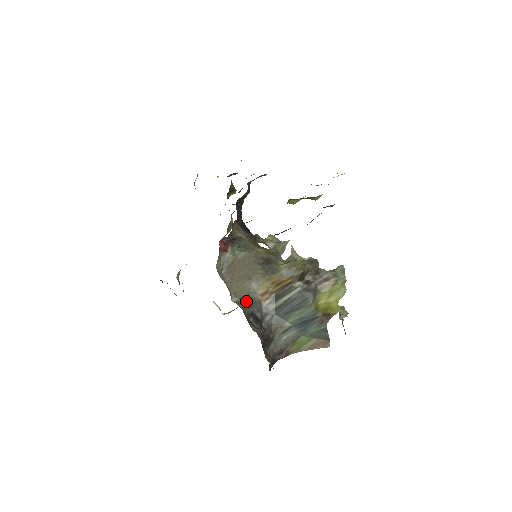
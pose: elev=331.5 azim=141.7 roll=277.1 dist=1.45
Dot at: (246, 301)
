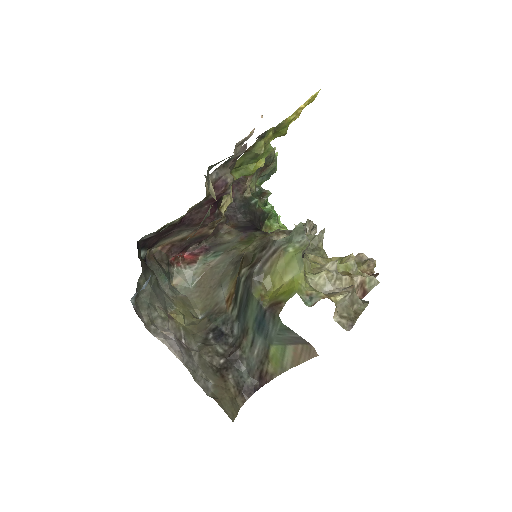
Dot at: (212, 314)
